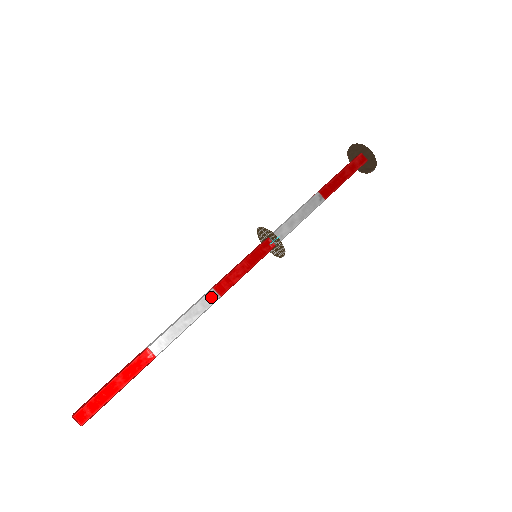
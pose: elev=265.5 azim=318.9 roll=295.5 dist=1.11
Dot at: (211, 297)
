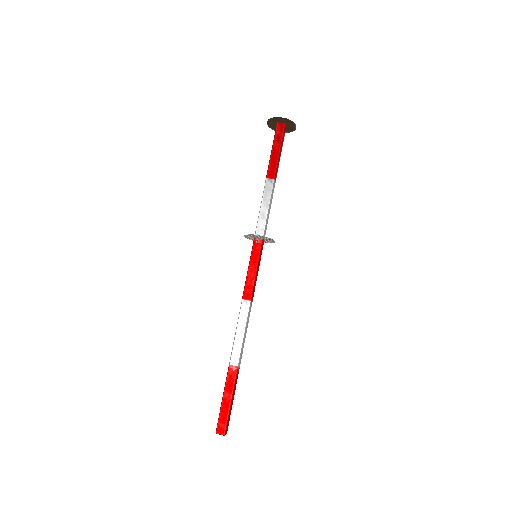
Dot at: (245, 306)
